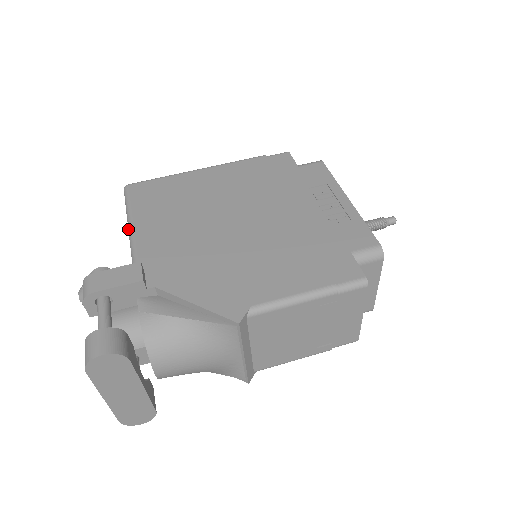
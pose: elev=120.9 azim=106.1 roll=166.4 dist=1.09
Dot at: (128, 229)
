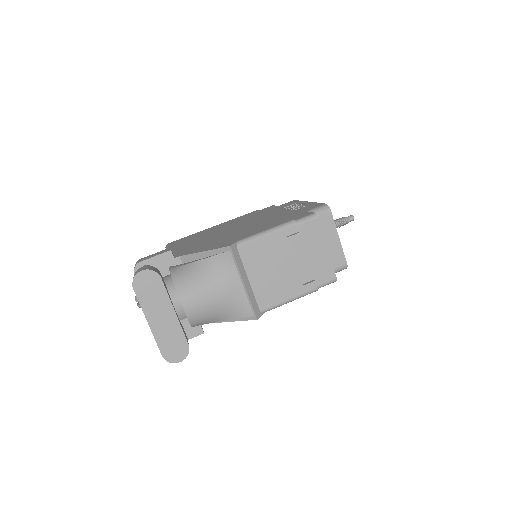
Dot at: occluded
